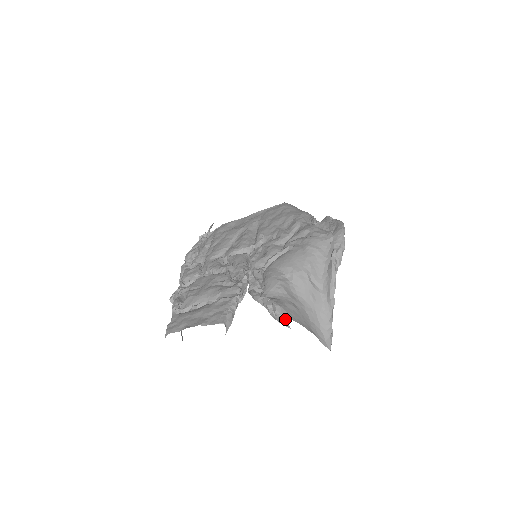
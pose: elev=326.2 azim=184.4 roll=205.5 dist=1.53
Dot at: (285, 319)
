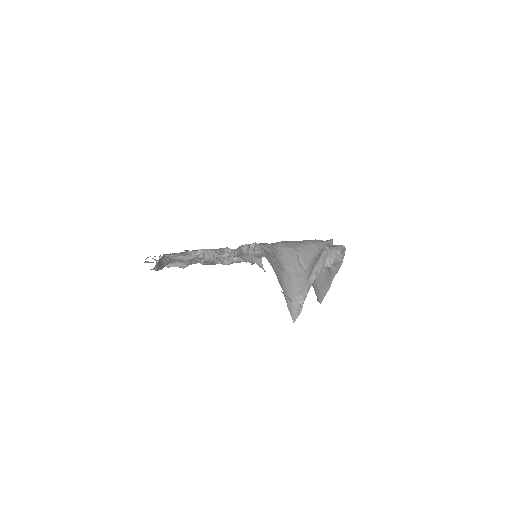
Dot at: (261, 257)
